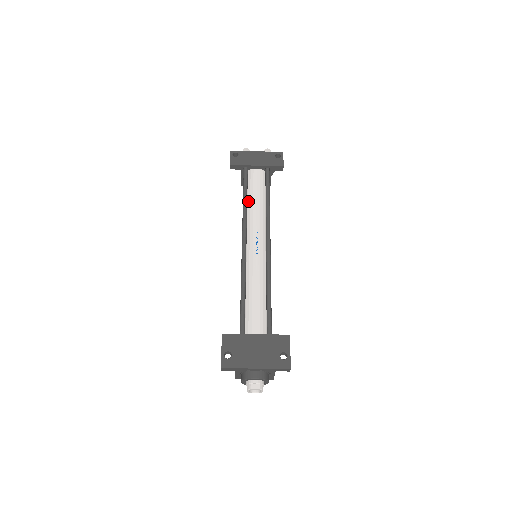
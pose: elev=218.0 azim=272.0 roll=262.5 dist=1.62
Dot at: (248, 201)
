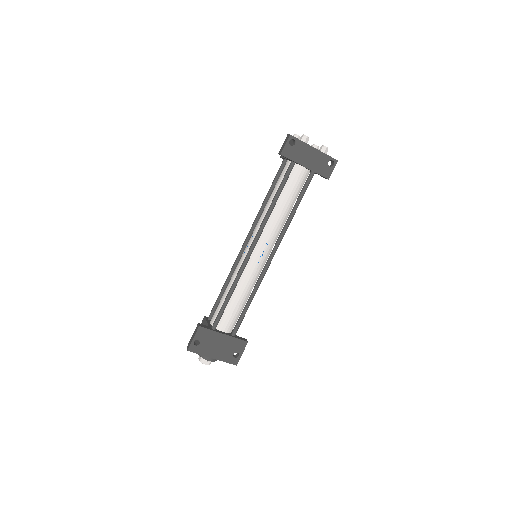
Dot at: (277, 201)
